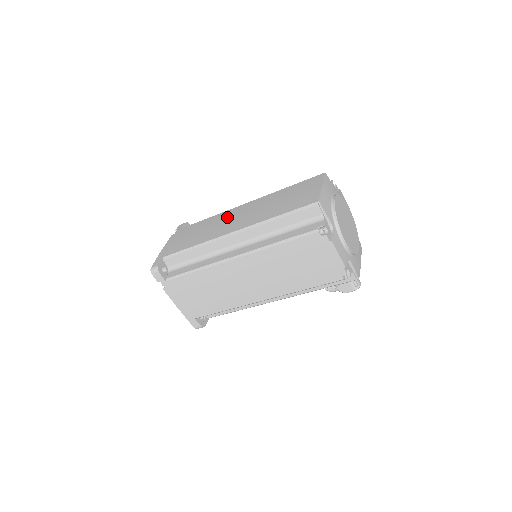
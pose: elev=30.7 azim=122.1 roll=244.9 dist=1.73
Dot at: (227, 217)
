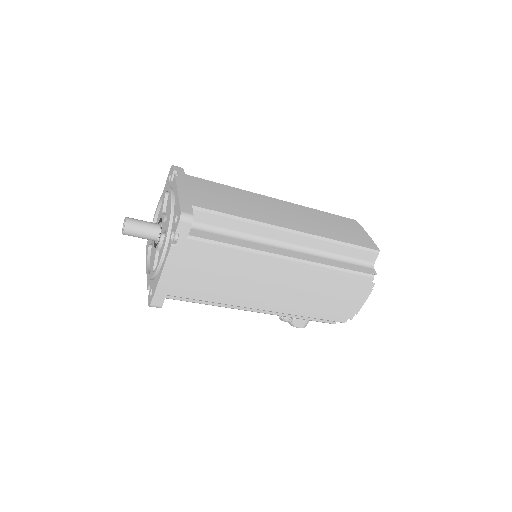
Dot at: (265, 203)
